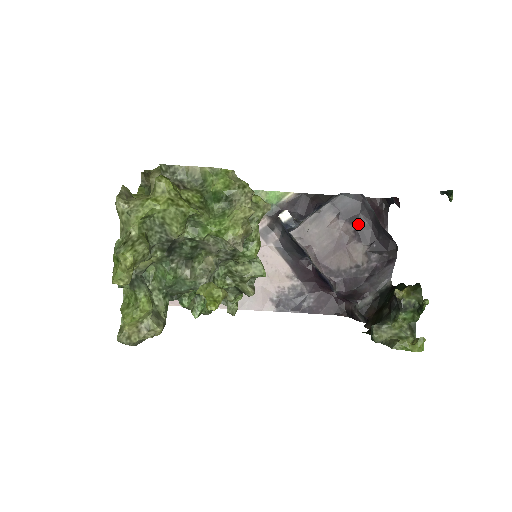
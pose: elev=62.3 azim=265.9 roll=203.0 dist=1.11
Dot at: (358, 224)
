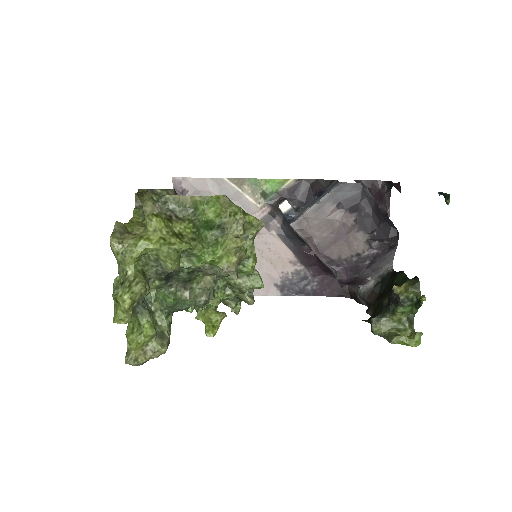
Dot at: (358, 213)
